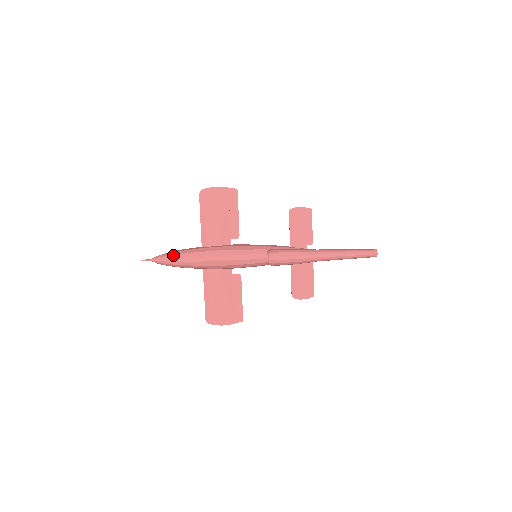
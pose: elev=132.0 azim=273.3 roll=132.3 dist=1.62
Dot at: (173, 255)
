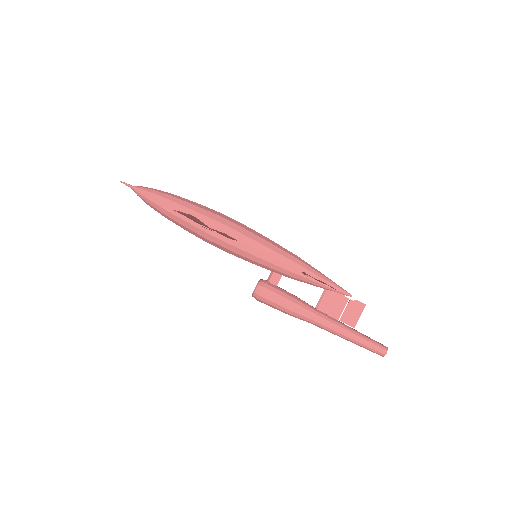
Dot at: (154, 208)
